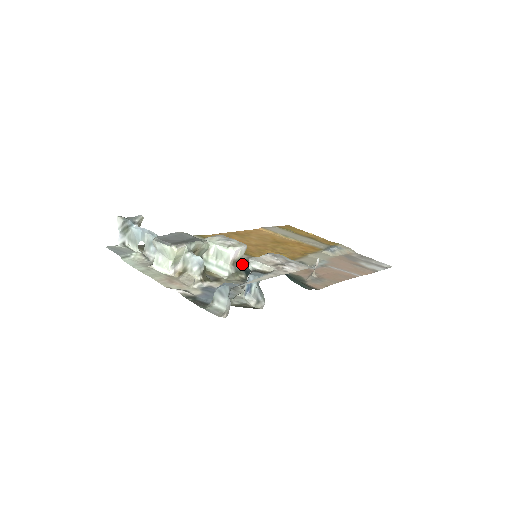
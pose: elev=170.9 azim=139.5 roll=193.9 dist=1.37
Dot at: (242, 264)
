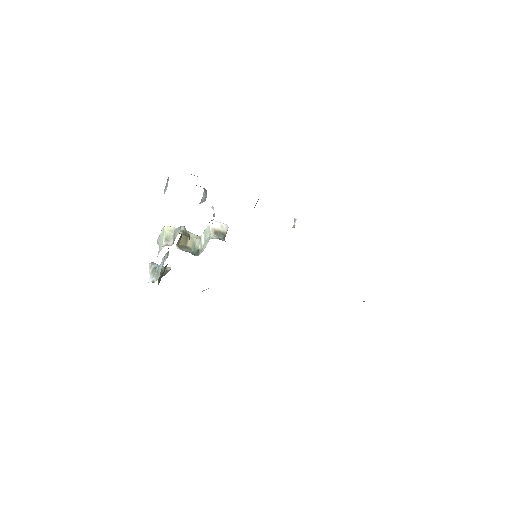
Dot at: occluded
